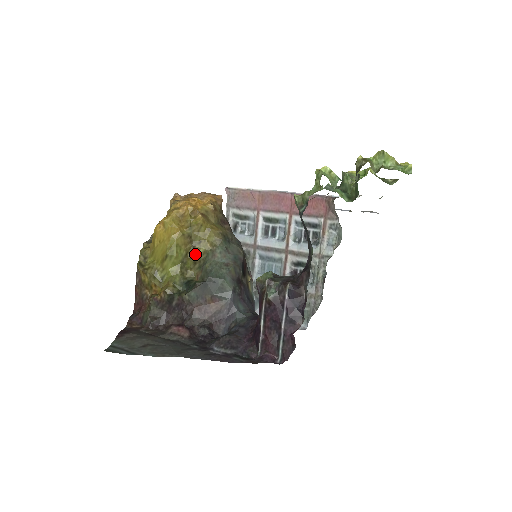
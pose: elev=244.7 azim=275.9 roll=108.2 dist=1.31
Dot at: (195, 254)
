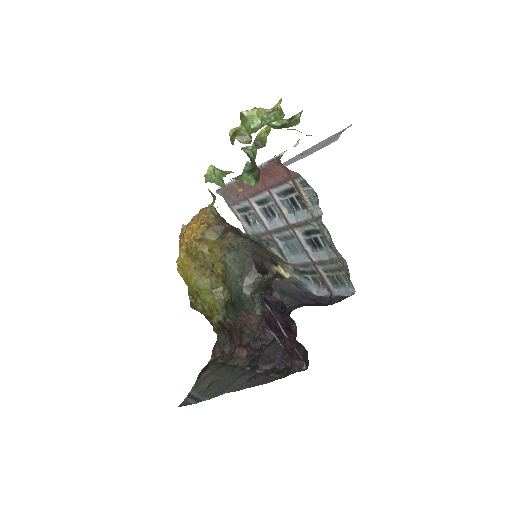
Dot at: (218, 276)
